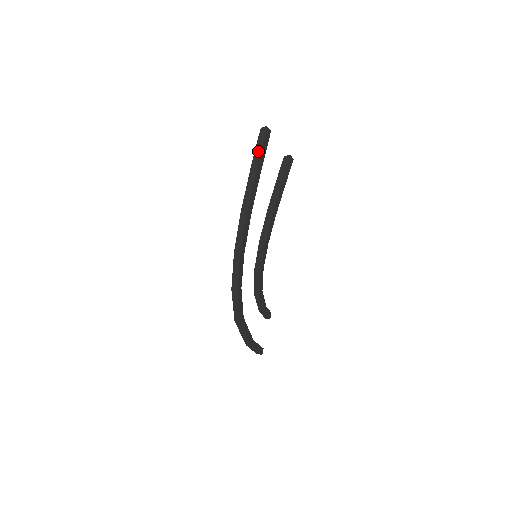
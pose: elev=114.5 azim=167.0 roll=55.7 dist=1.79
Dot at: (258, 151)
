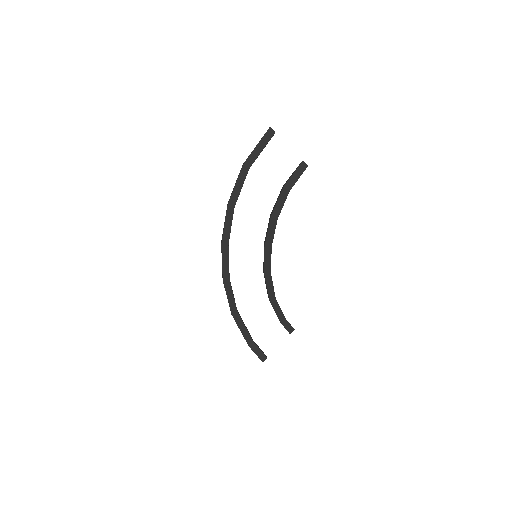
Dot at: (253, 150)
